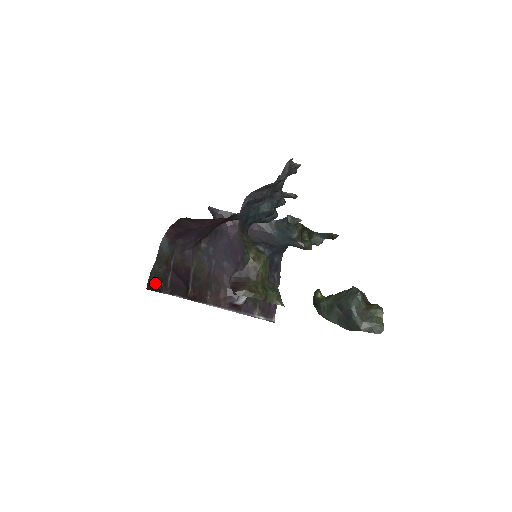
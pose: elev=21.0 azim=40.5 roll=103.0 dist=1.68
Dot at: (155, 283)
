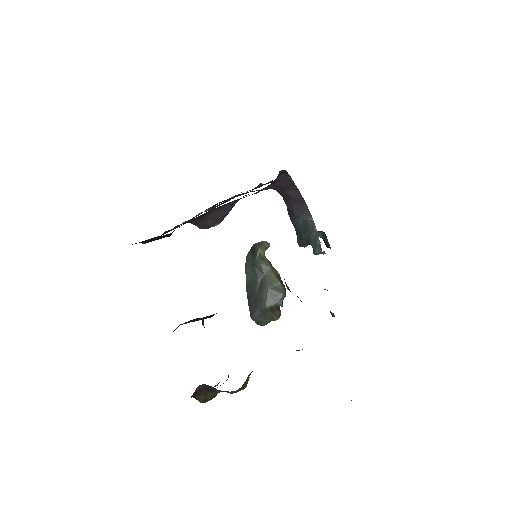
Dot at: occluded
